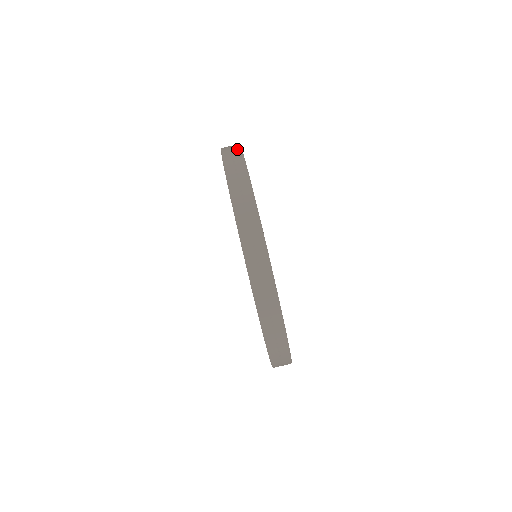
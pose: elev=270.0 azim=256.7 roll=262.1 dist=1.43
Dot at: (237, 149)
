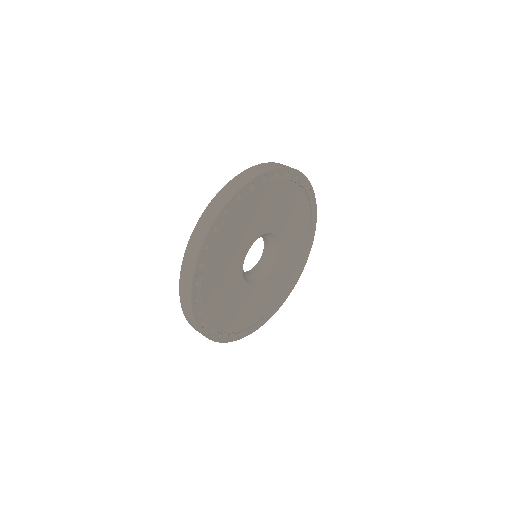
Dot at: (262, 170)
